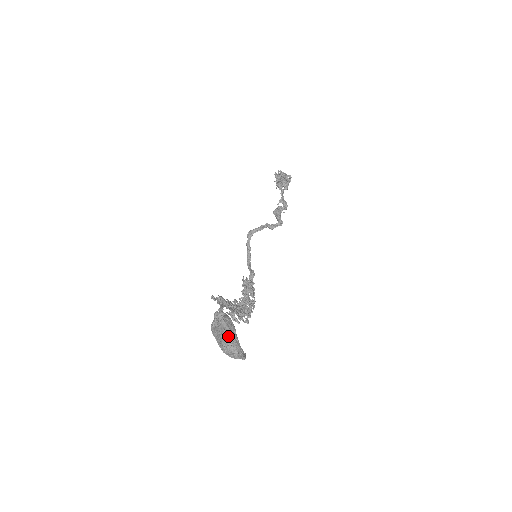
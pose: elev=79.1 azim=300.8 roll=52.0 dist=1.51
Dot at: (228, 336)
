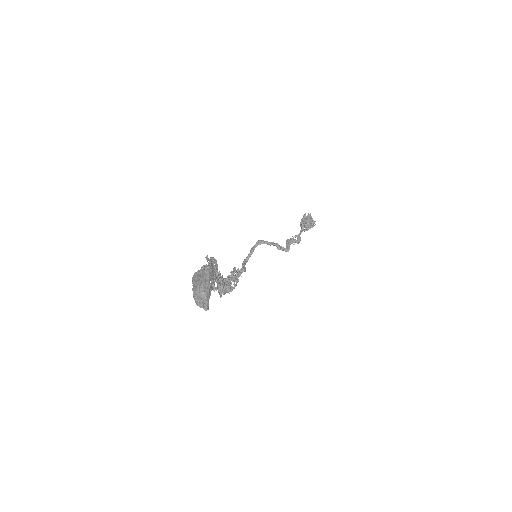
Dot at: (206, 283)
